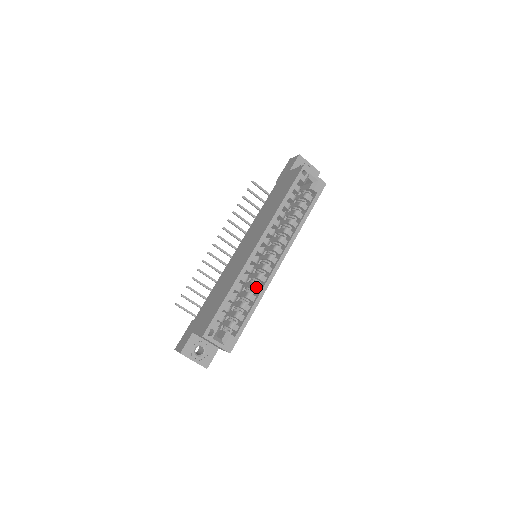
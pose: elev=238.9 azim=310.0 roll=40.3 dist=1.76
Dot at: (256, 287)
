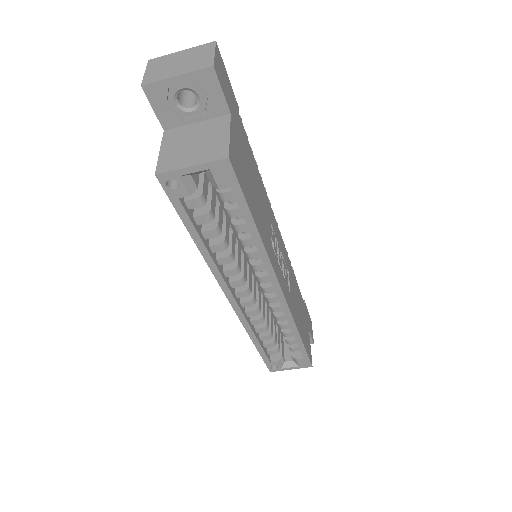
Dot at: (280, 319)
